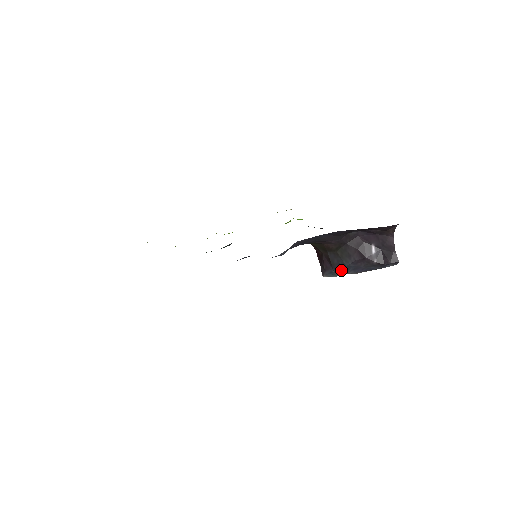
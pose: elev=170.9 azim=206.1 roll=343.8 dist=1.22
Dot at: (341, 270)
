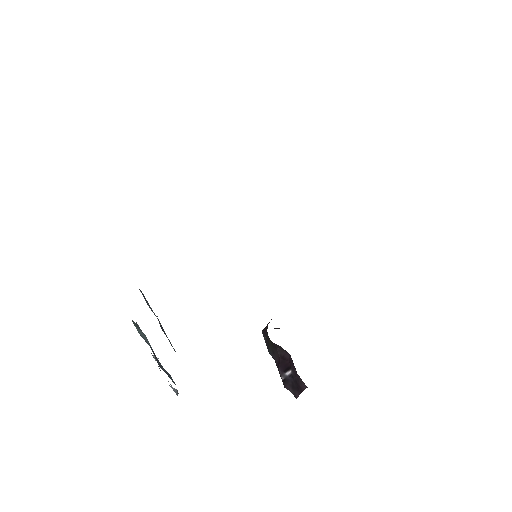
Dot at: occluded
